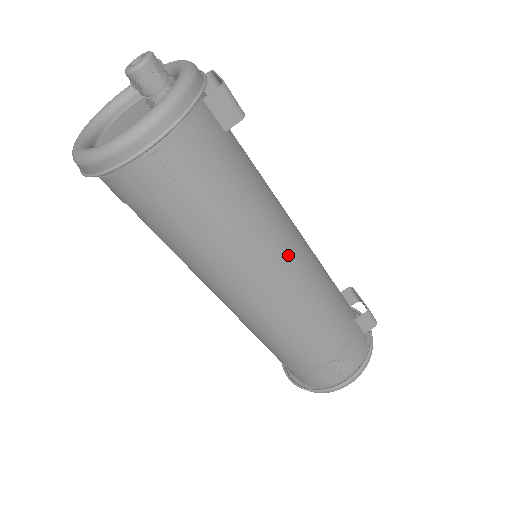
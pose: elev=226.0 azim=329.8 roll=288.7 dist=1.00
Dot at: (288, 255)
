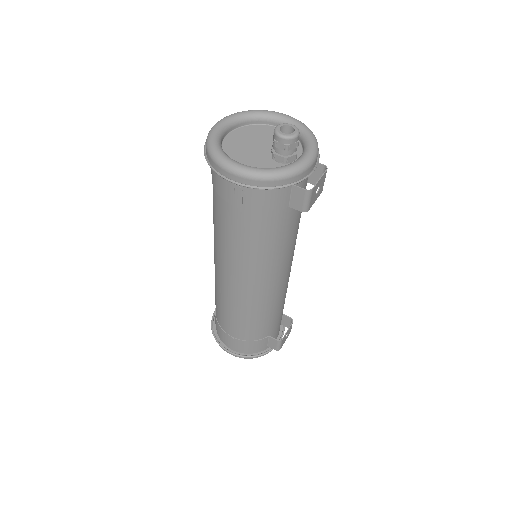
Dot at: (260, 281)
